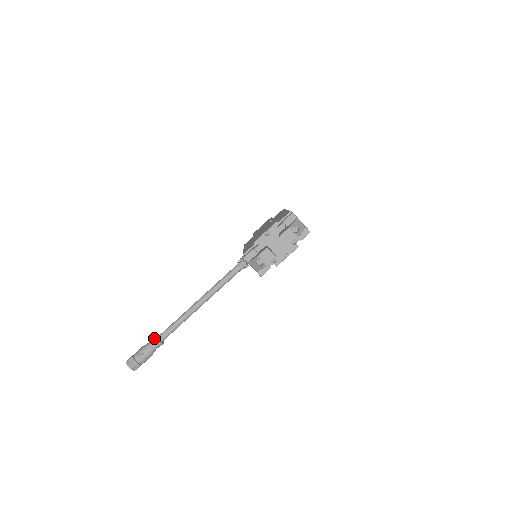
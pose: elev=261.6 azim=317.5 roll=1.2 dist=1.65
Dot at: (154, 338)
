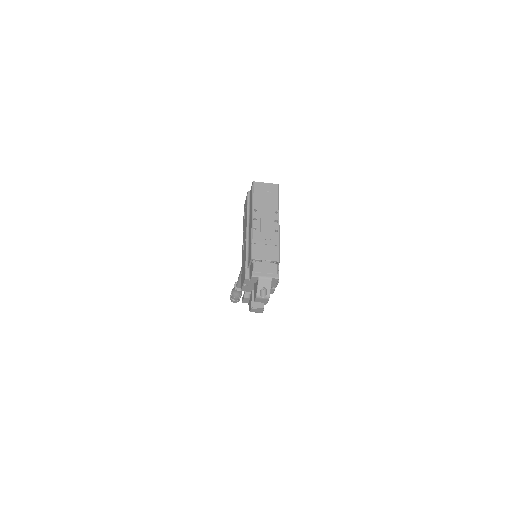
Dot at: (234, 288)
